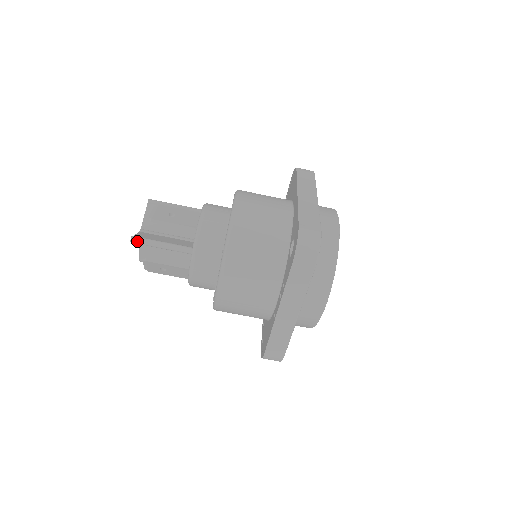
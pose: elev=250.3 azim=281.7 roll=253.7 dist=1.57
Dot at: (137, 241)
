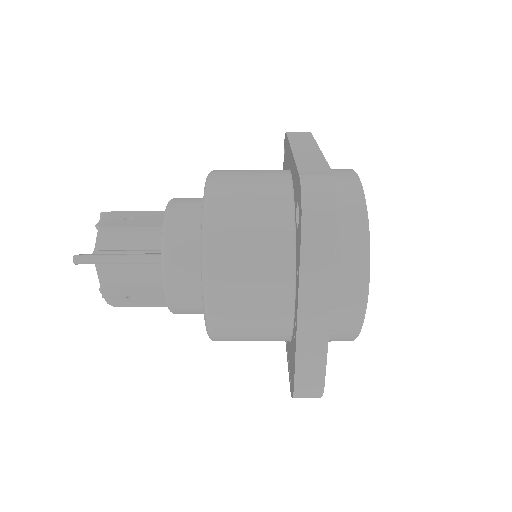
Dot at: (82, 260)
